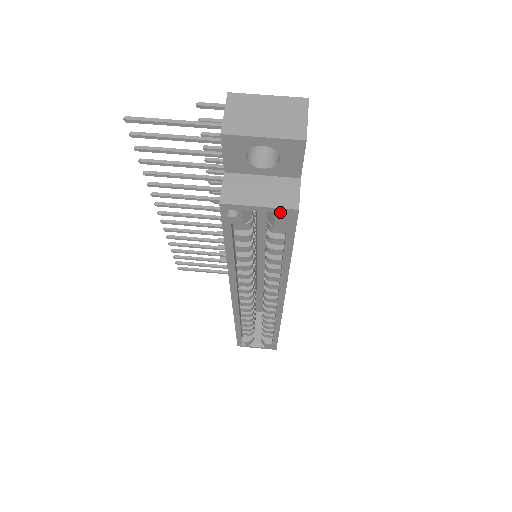
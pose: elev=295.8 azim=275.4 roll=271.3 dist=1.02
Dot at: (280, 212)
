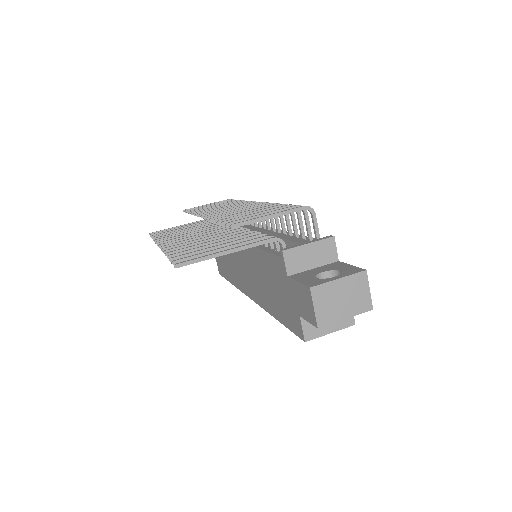
Dot at: (341, 327)
